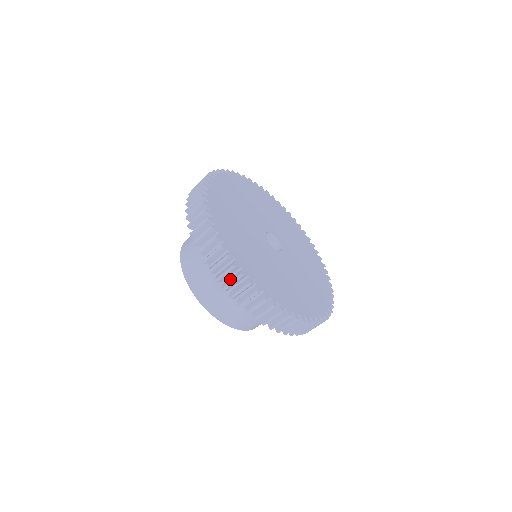
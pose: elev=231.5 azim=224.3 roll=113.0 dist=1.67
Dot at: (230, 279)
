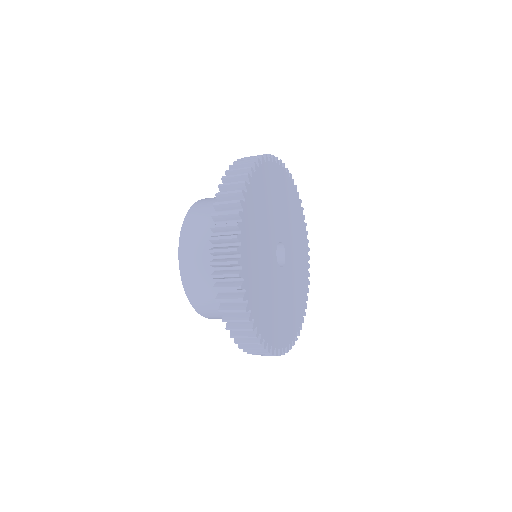
Dot at: occluded
